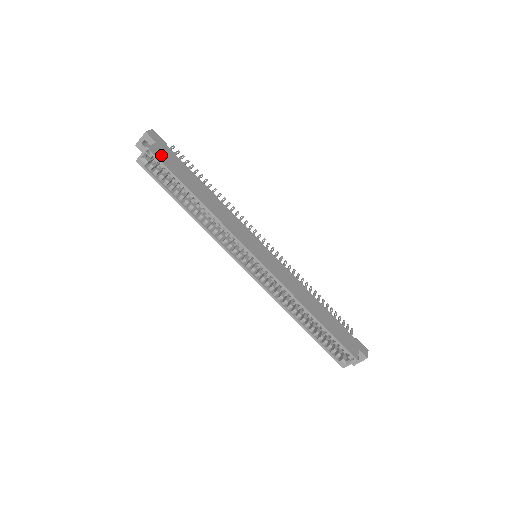
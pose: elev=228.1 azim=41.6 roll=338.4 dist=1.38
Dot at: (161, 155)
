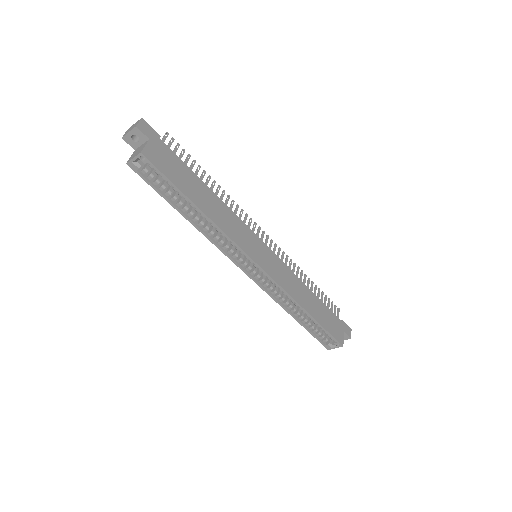
Dot at: (157, 158)
